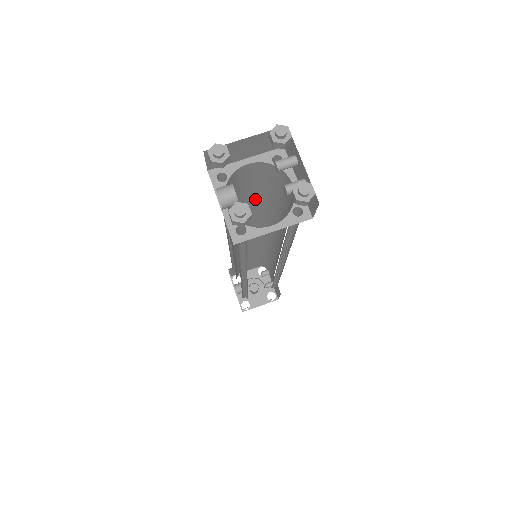
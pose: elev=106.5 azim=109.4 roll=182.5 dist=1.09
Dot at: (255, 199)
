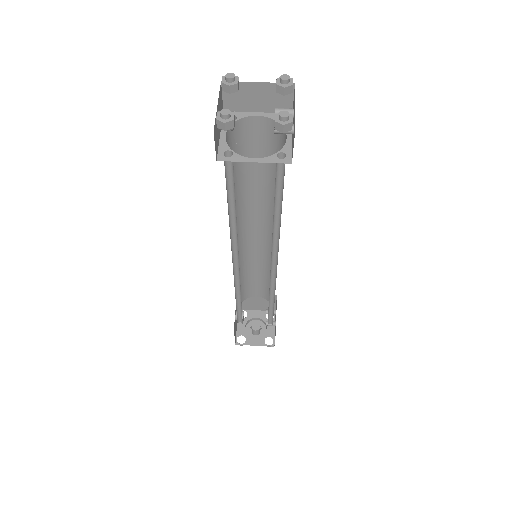
Dot at: (264, 176)
